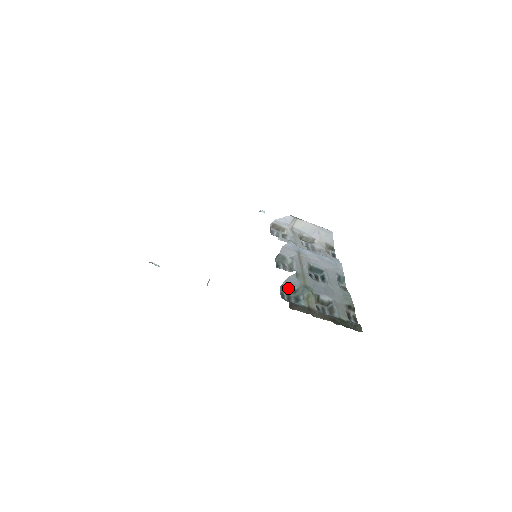
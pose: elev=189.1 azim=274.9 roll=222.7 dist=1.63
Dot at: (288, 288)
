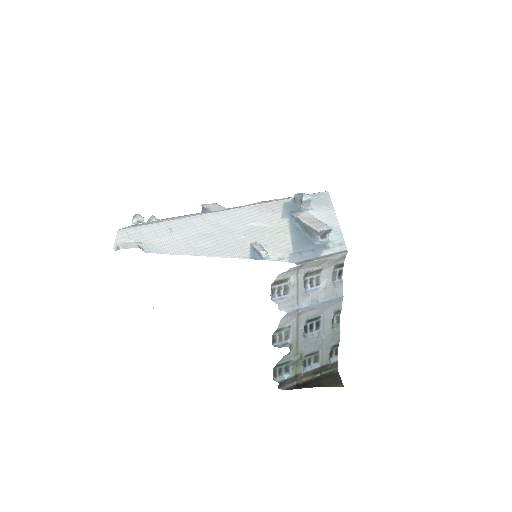
Dot at: (280, 364)
